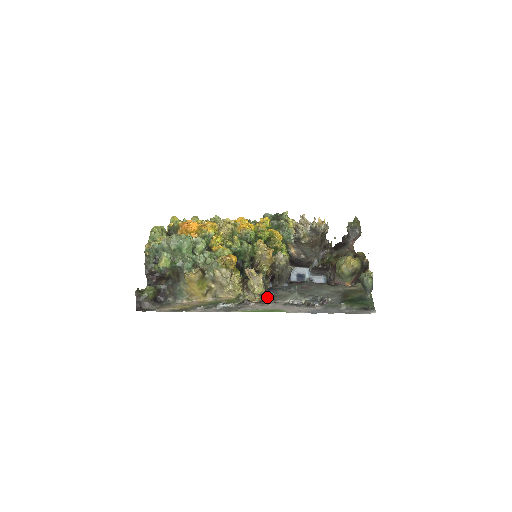
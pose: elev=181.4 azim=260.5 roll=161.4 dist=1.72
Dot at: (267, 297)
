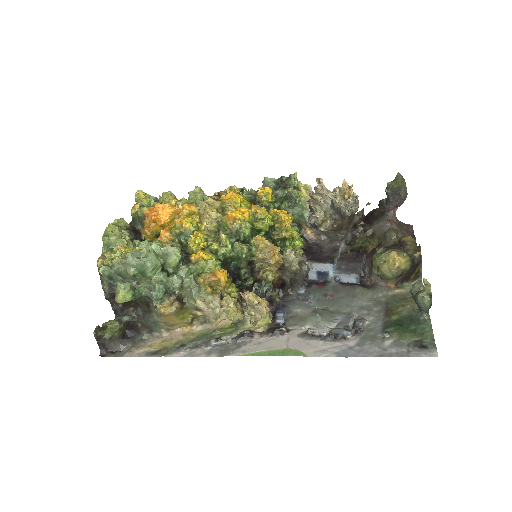
Dot at: (276, 323)
